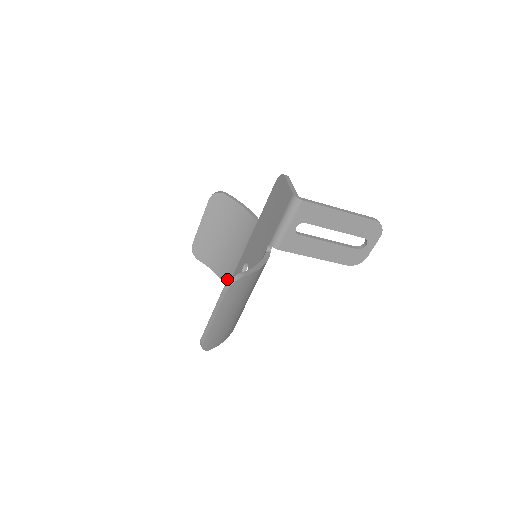
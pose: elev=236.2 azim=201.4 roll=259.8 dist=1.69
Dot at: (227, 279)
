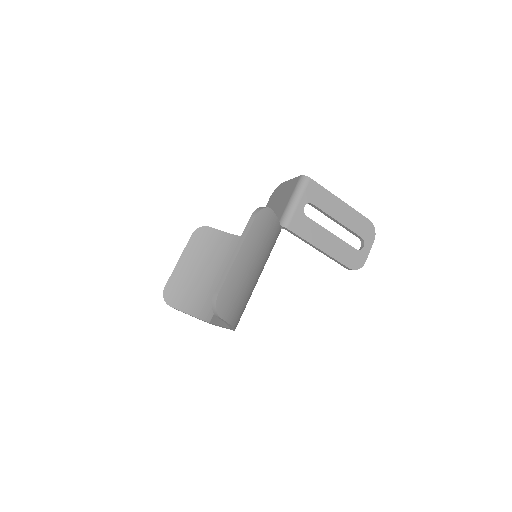
Dot at: (209, 313)
